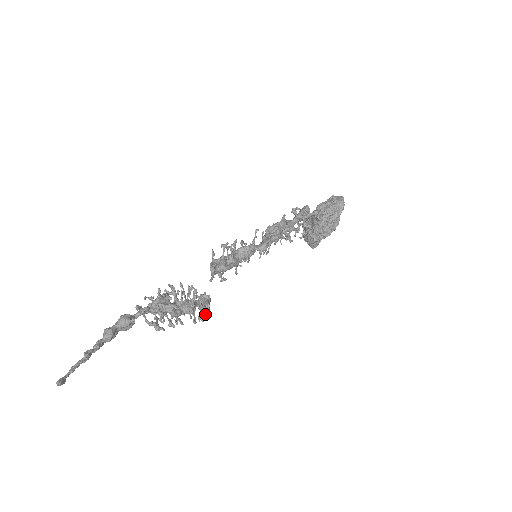
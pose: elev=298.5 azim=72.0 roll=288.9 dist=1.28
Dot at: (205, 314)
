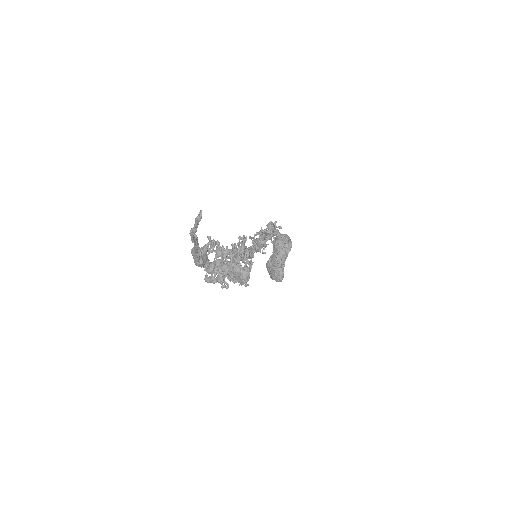
Dot at: (250, 265)
